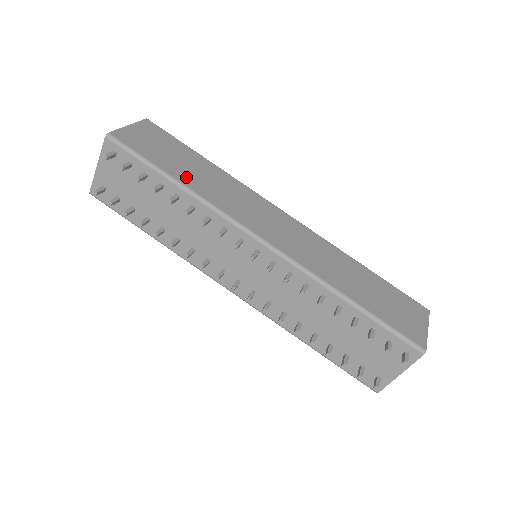
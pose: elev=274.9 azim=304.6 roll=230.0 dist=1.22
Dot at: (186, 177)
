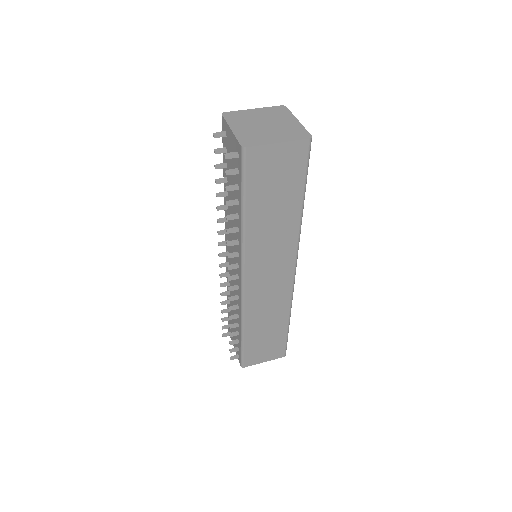
Dot at: (256, 217)
